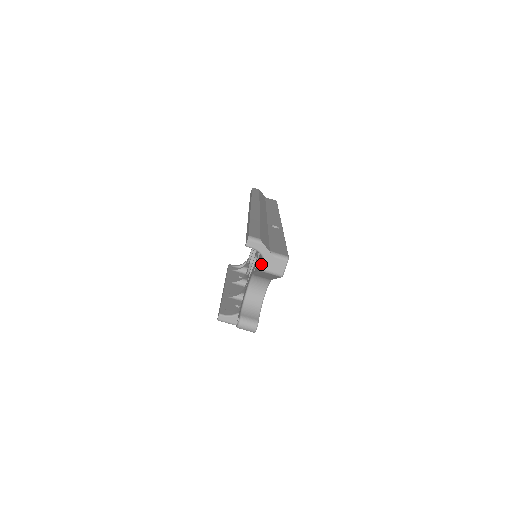
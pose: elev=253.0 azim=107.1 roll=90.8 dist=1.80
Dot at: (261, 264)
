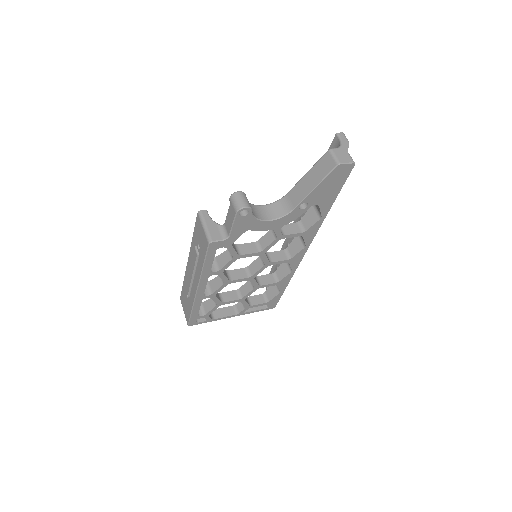
Dot at: occluded
